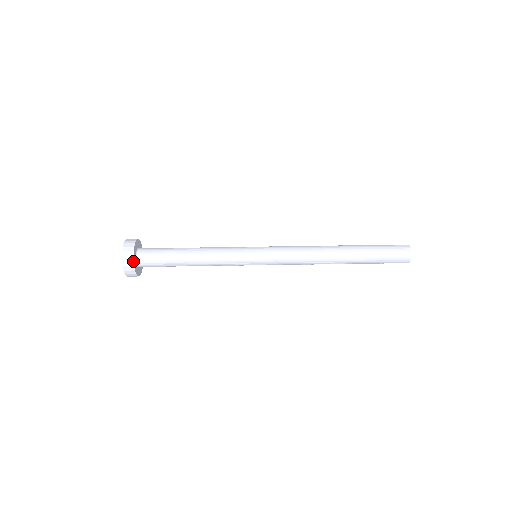
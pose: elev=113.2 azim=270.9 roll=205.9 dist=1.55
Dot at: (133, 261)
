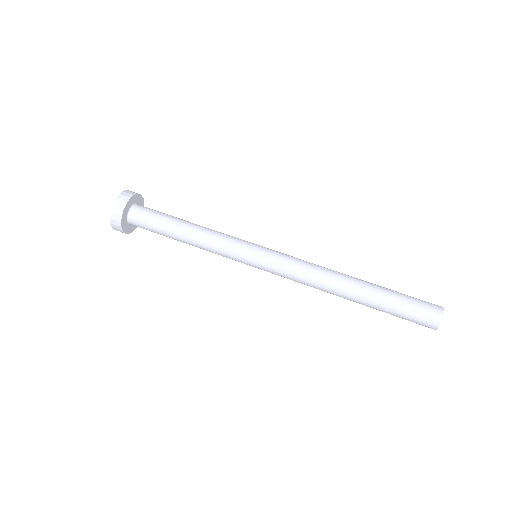
Dot at: (121, 222)
